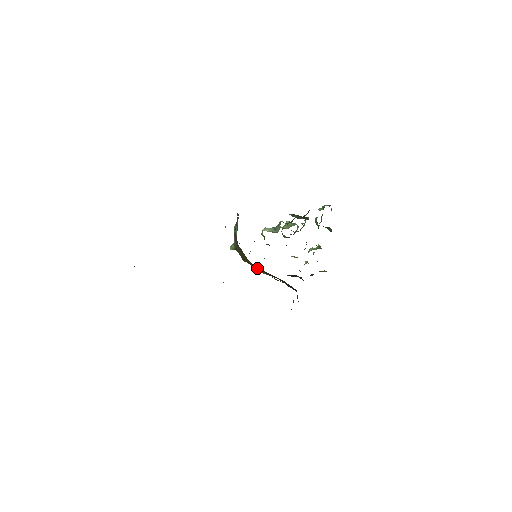
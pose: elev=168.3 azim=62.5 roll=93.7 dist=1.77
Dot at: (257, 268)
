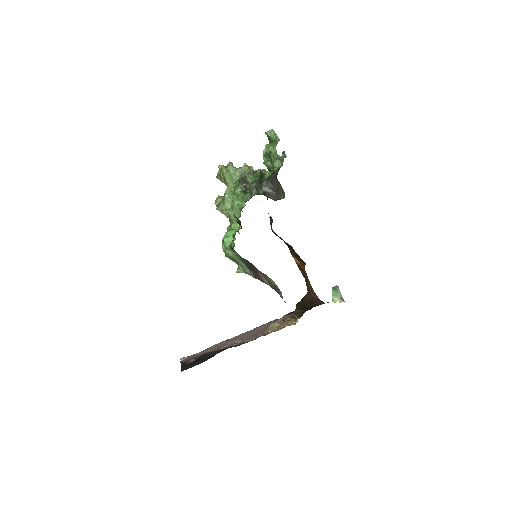
Dot at: occluded
